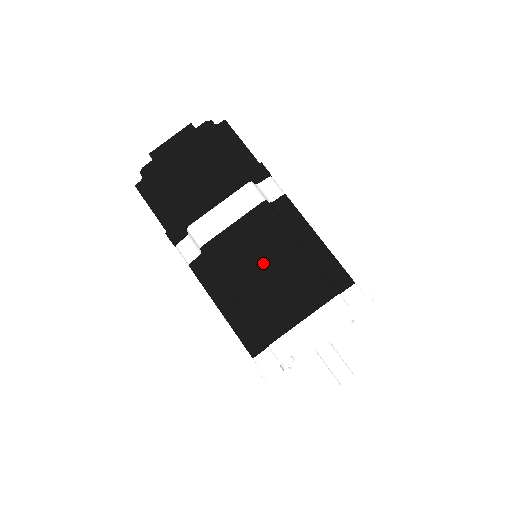
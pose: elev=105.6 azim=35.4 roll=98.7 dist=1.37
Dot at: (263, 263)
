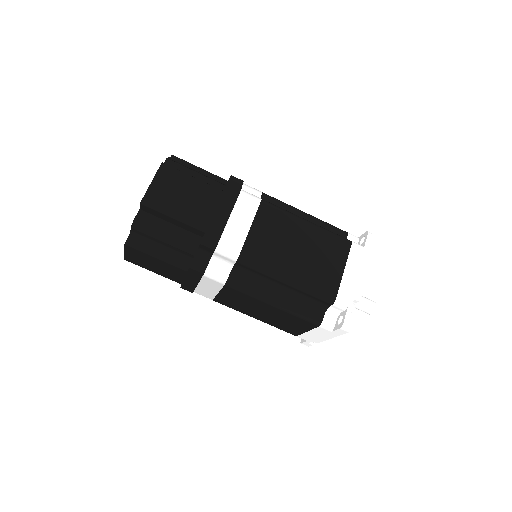
Dot at: (292, 246)
